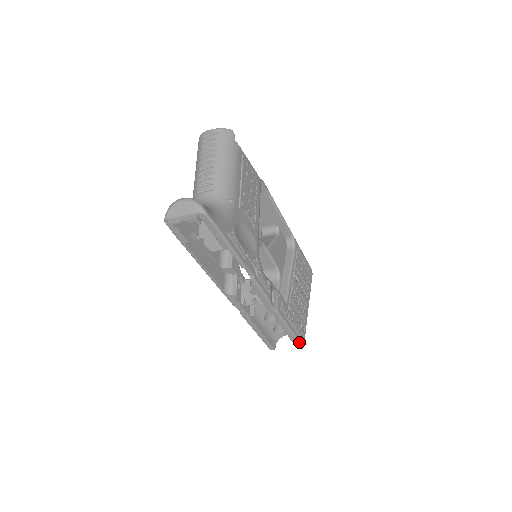
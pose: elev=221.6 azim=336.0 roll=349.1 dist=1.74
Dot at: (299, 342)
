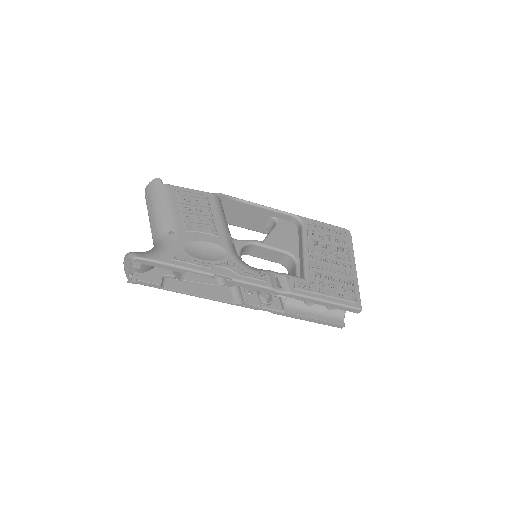
Dot at: (349, 307)
